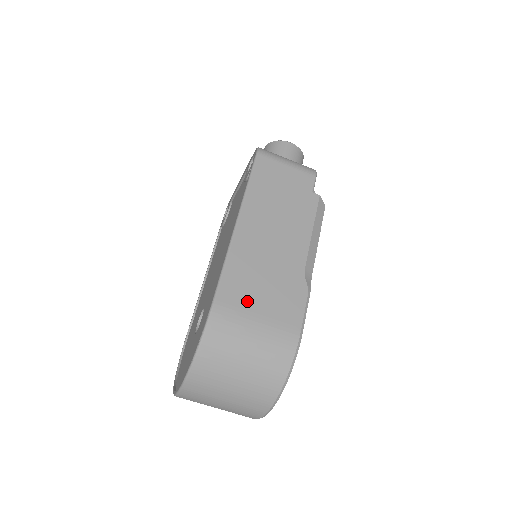
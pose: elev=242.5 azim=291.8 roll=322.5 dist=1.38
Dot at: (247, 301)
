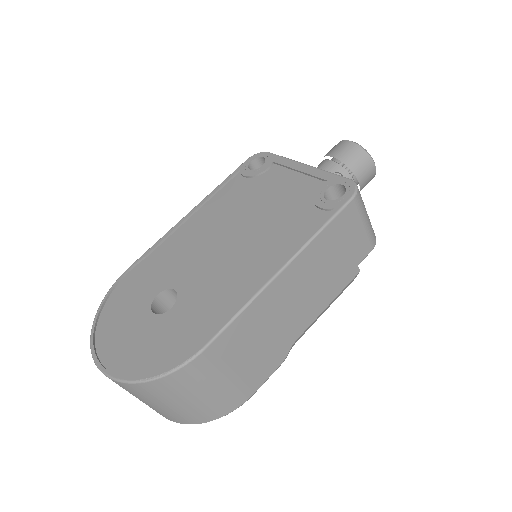
Dot at: (233, 356)
